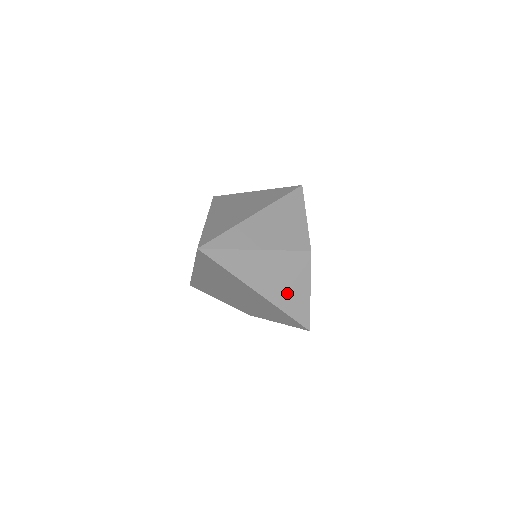
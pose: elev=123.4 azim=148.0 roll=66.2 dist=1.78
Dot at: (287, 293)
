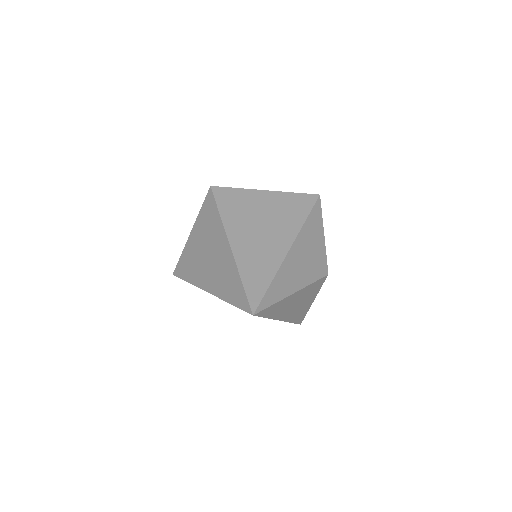
Dot at: (299, 310)
